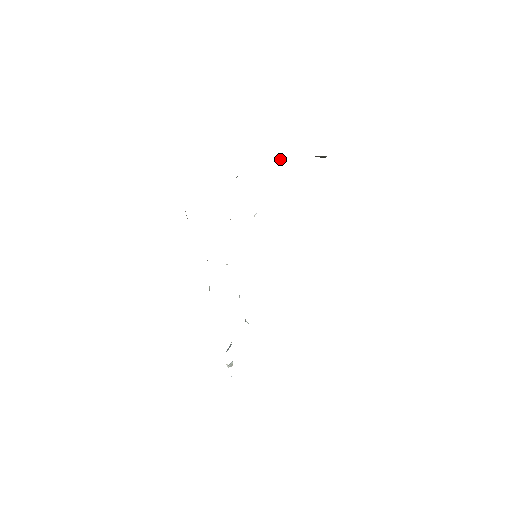
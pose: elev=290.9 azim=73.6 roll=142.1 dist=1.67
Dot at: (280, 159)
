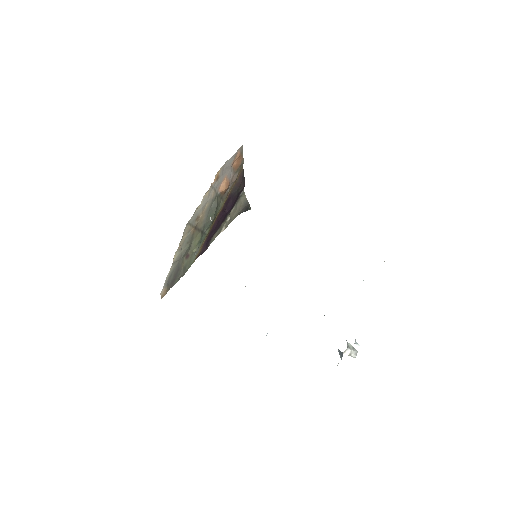
Dot at: (222, 229)
